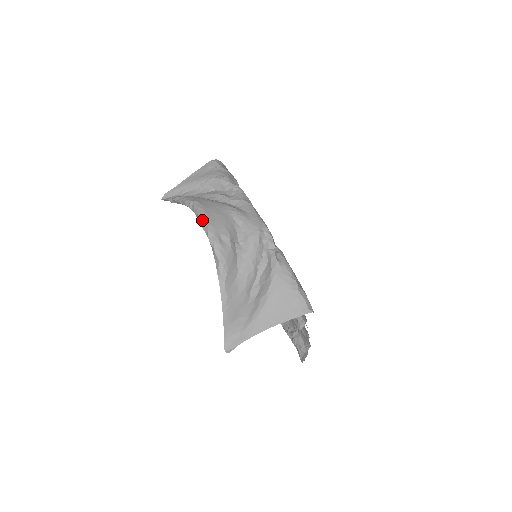
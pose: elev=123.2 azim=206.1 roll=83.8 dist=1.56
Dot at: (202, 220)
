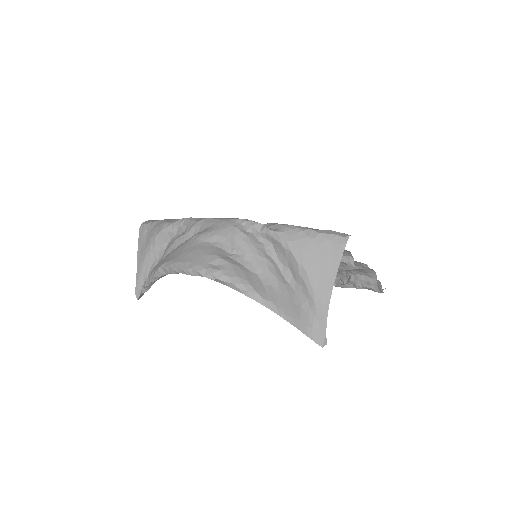
Dot at: (183, 270)
